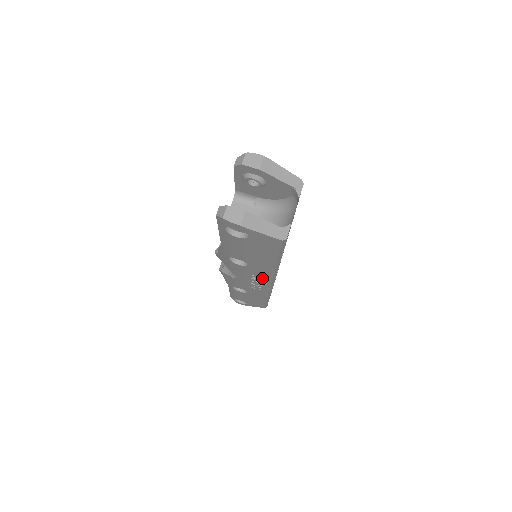
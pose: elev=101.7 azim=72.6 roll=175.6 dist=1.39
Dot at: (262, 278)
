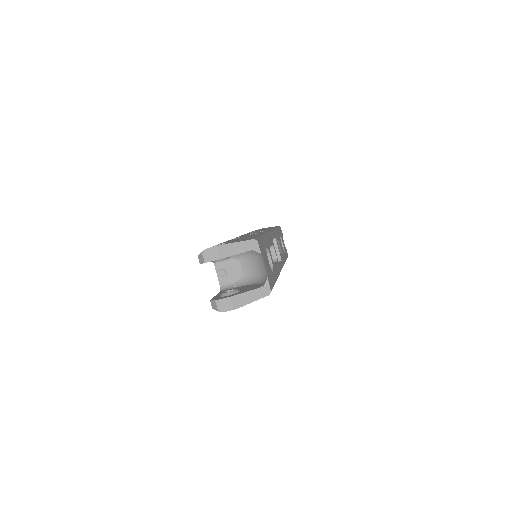
Dot at: occluded
